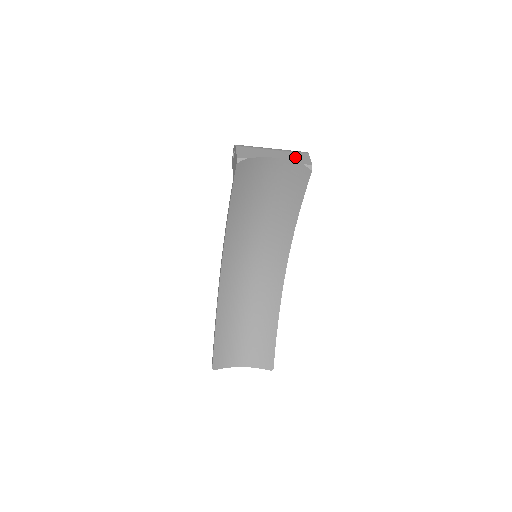
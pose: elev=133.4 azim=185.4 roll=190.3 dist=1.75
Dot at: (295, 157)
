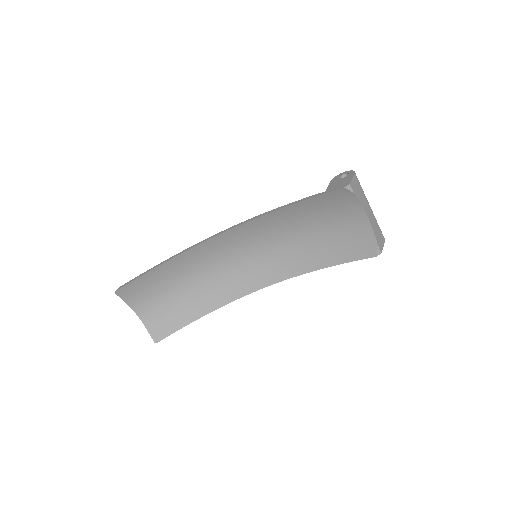
Dot at: (378, 233)
